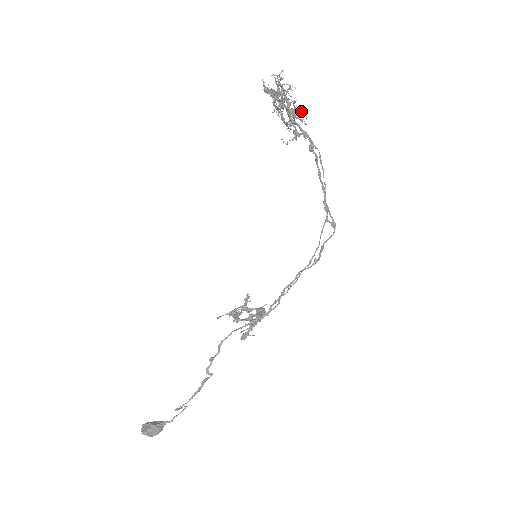
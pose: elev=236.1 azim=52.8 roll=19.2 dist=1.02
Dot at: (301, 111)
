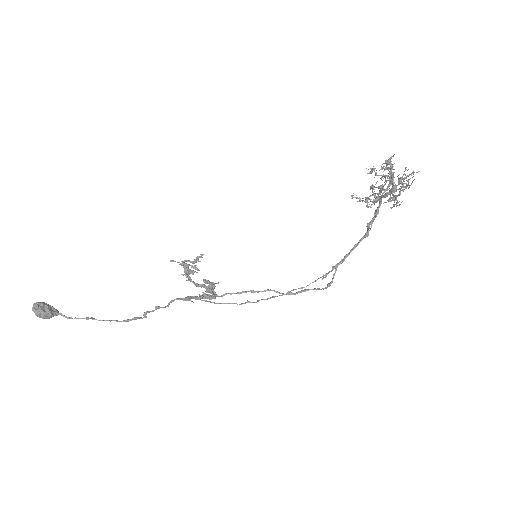
Dot at: occluded
